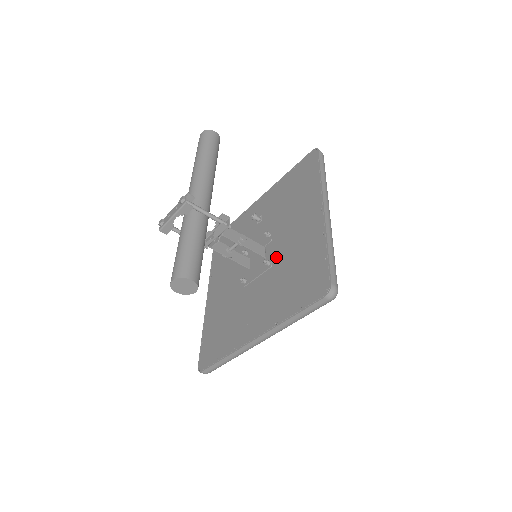
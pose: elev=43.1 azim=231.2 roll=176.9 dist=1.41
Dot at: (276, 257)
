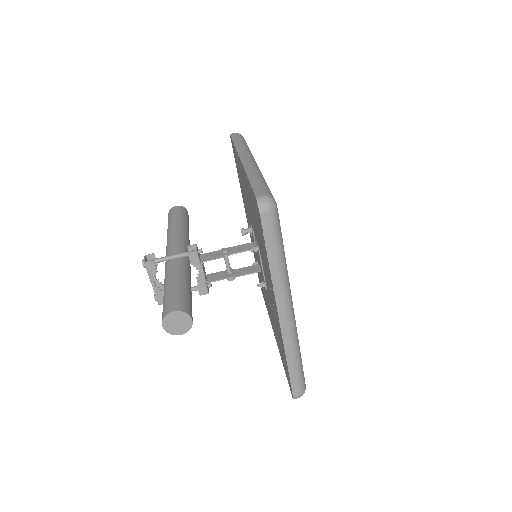
Dot at: (256, 237)
